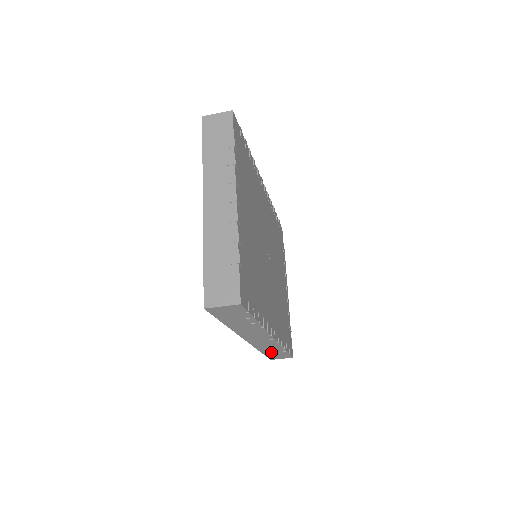
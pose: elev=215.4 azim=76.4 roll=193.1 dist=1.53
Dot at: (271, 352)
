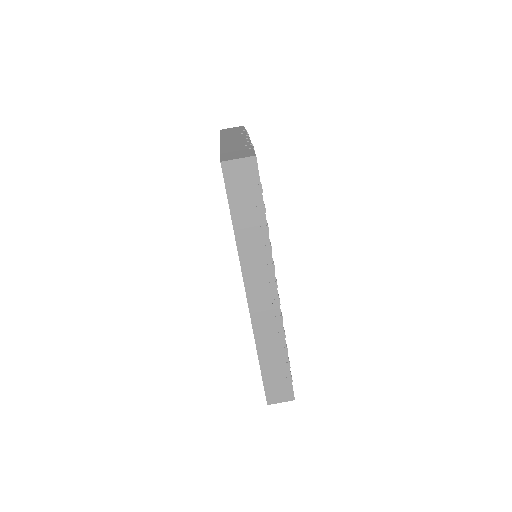
Dot at: (270, 364)
